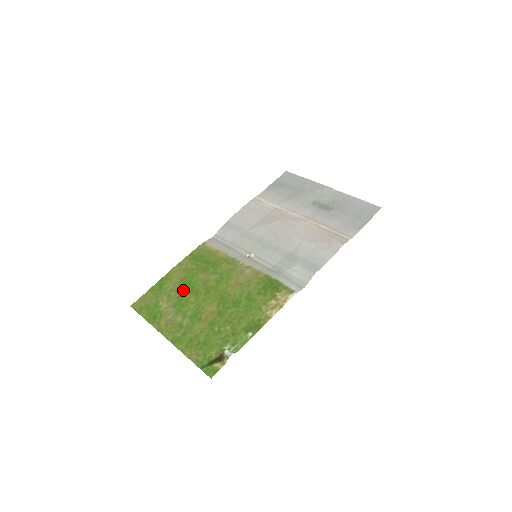
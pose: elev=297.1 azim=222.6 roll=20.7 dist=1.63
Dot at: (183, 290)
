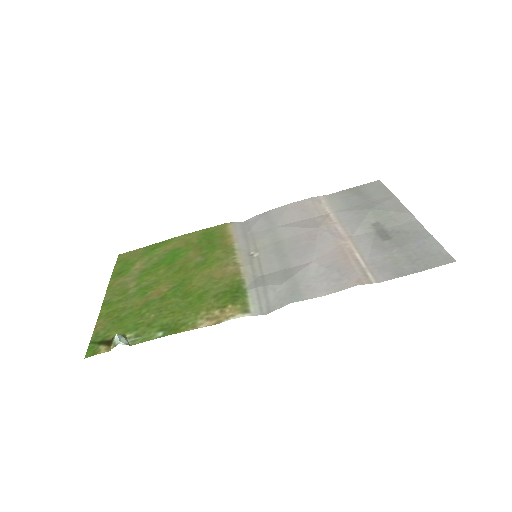
Dot at: (164, 259)
